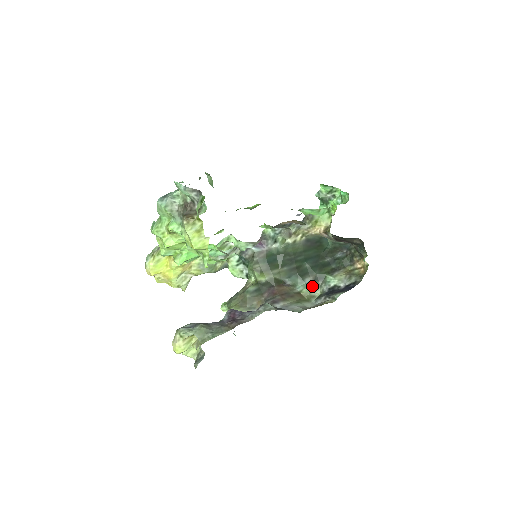
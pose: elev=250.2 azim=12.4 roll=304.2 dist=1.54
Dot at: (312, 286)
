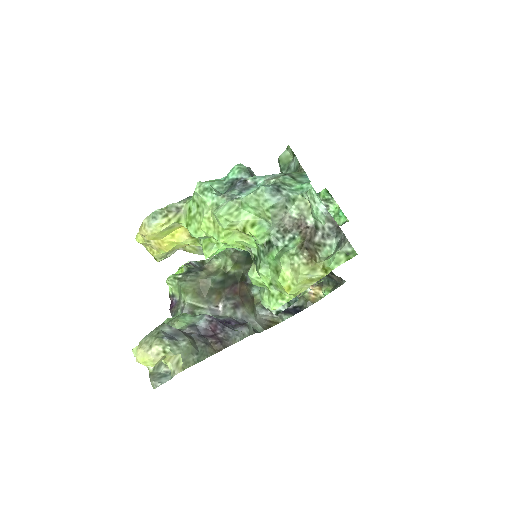
Dot at: occluded
